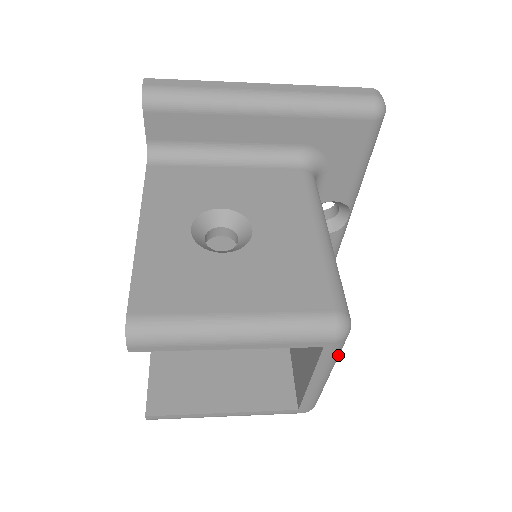
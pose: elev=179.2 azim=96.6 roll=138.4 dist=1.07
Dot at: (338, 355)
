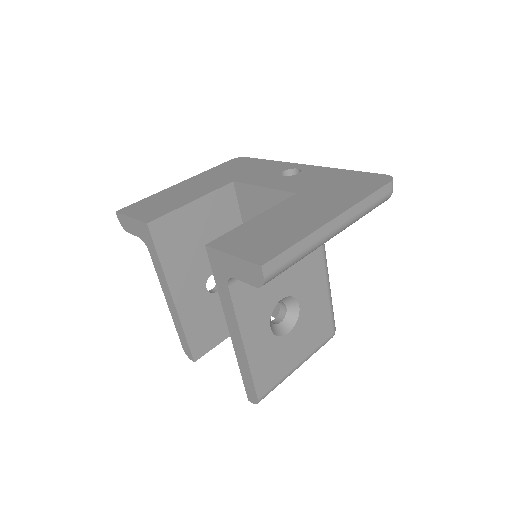
Dot at: occluded
